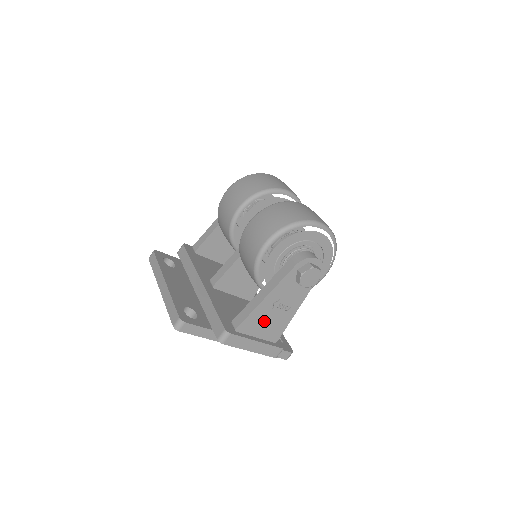
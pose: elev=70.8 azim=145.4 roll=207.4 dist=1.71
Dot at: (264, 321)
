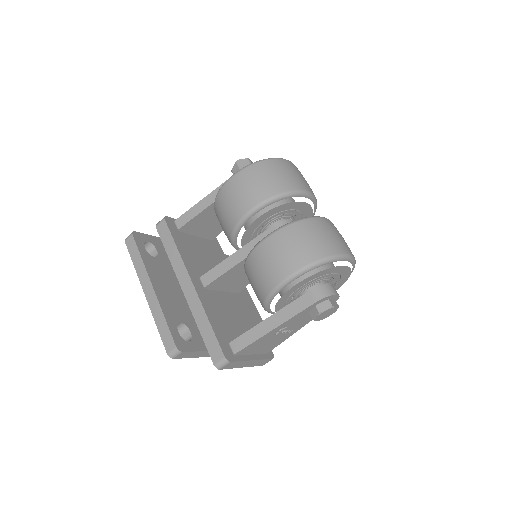
Dot at: (264, 343)
